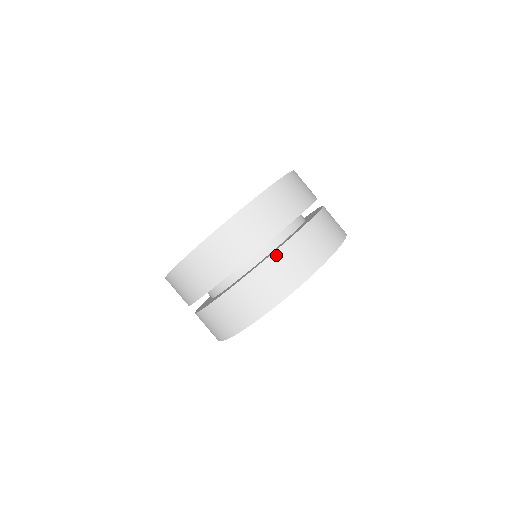
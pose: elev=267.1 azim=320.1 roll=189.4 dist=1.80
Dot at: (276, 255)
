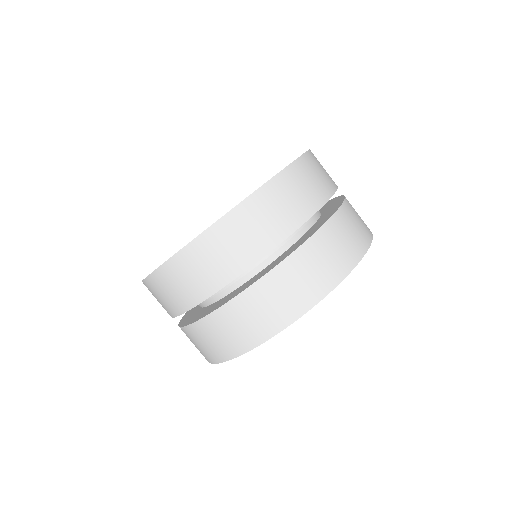
Dot at: (347, 203)
